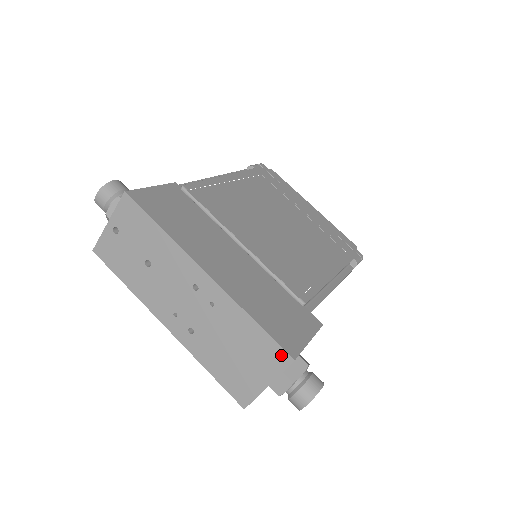
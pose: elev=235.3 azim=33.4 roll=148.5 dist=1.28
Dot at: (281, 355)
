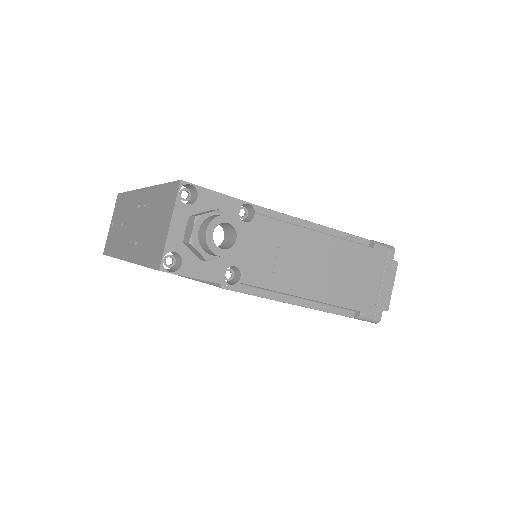
Dot at: (174, 187)
